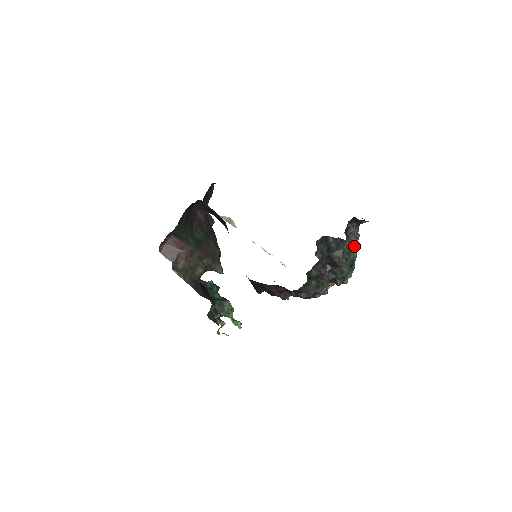
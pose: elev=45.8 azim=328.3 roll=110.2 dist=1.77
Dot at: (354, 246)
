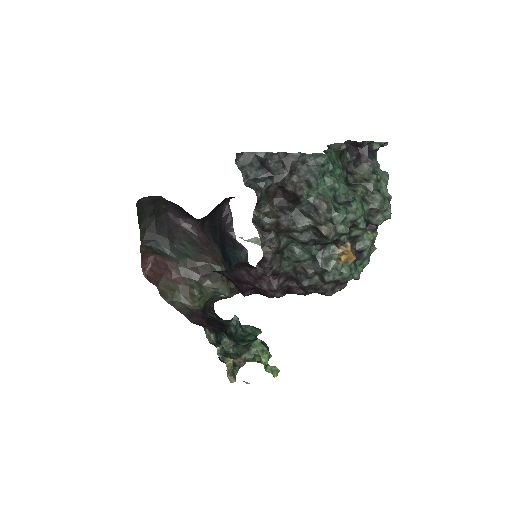
Dot at: (320, 161)
